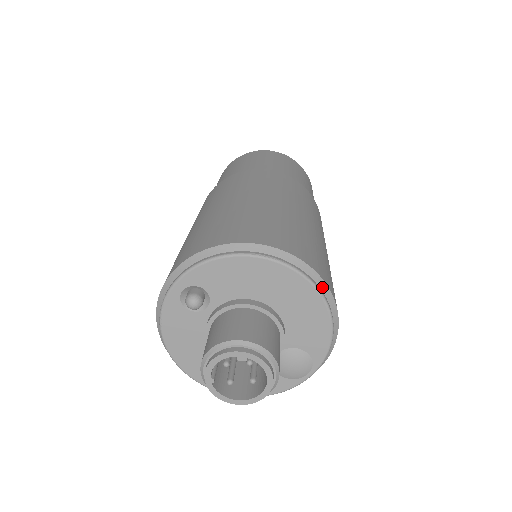
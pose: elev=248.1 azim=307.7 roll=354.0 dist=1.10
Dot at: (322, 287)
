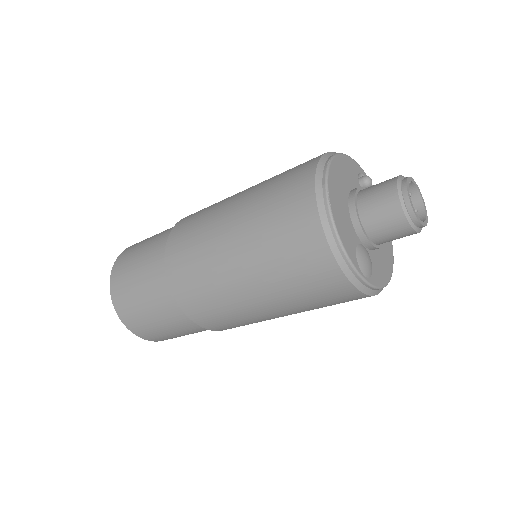
Dot at: occluded
